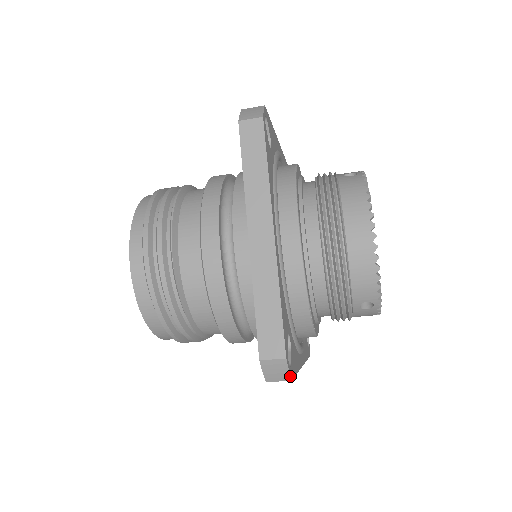
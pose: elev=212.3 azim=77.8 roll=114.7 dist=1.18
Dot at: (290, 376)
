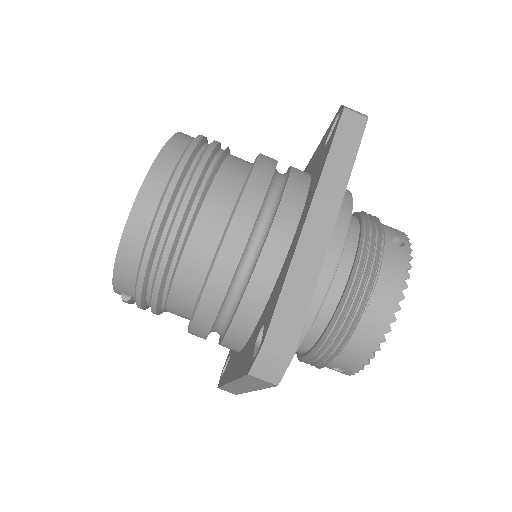
Dot at: (367, 117)
